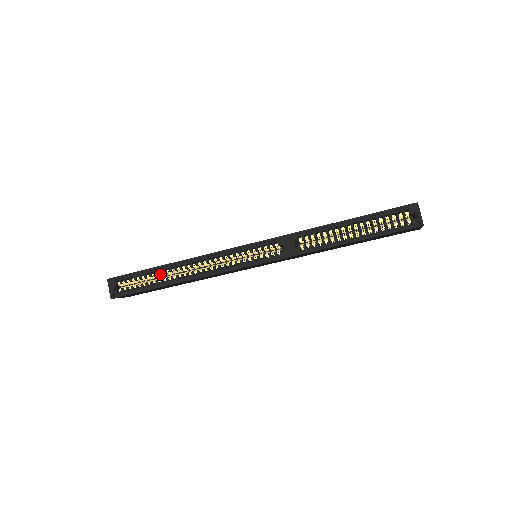
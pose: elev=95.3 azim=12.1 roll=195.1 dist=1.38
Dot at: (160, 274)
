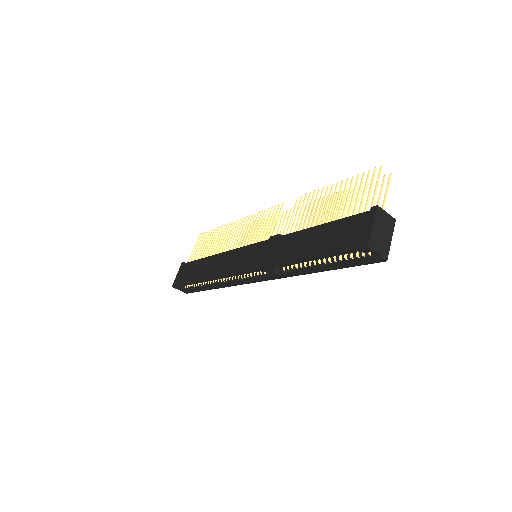
Dot at: (200, 282)
